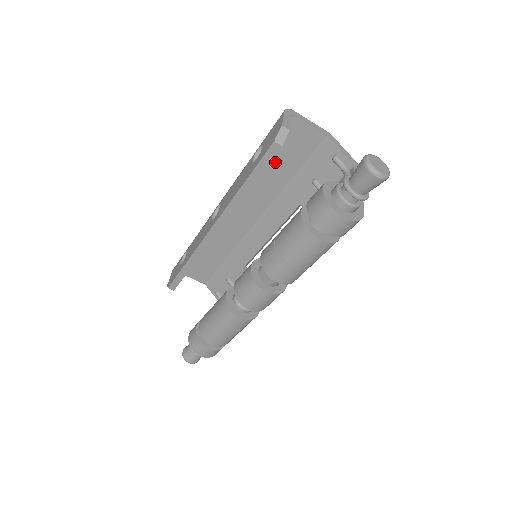
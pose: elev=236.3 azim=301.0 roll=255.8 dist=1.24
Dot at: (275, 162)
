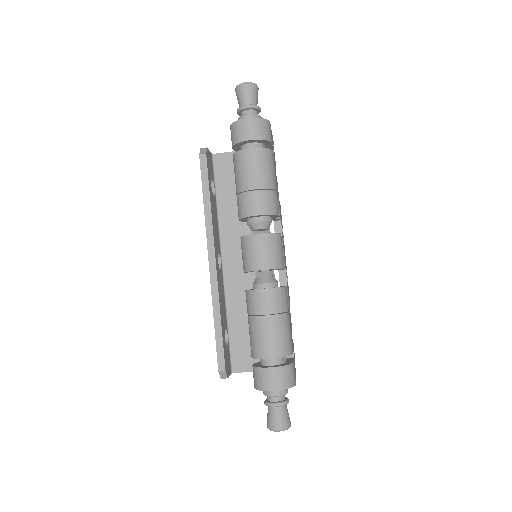
Dot at: (227, 194)
